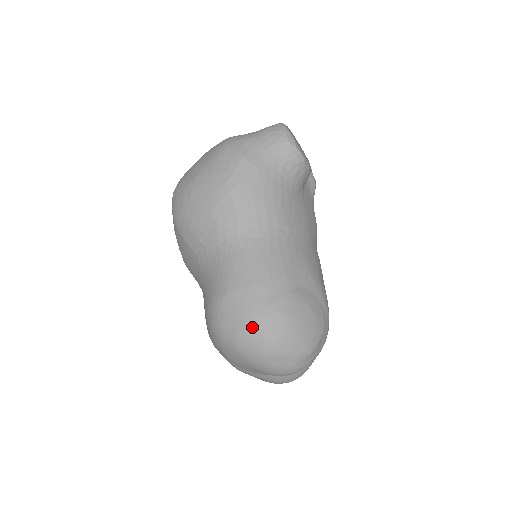
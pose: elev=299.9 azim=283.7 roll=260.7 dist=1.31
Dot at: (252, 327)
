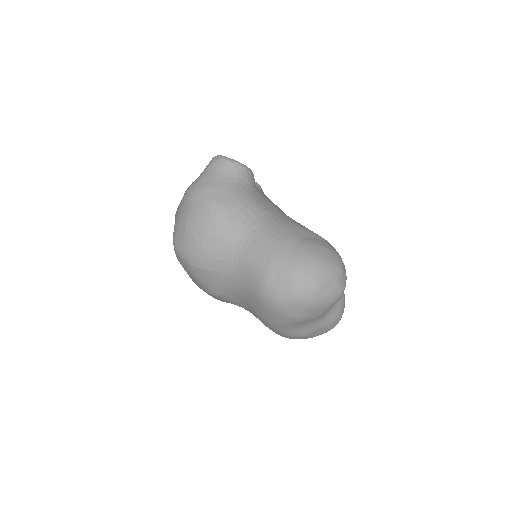
Dot at: (297, 278)
